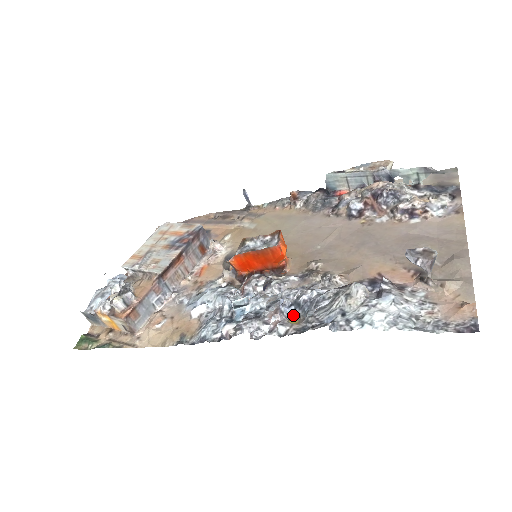
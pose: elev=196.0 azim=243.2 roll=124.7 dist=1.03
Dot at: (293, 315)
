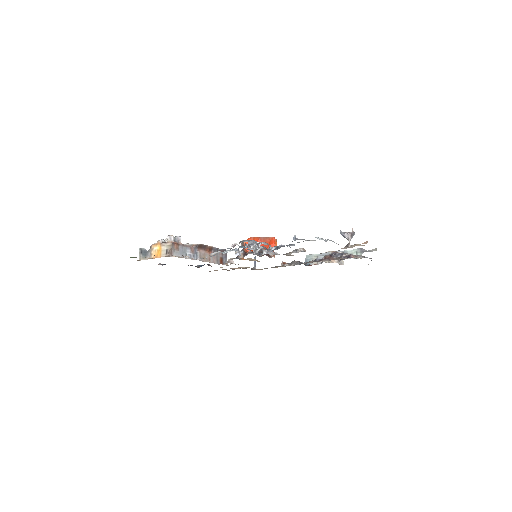
Dot at: (273, 250)
